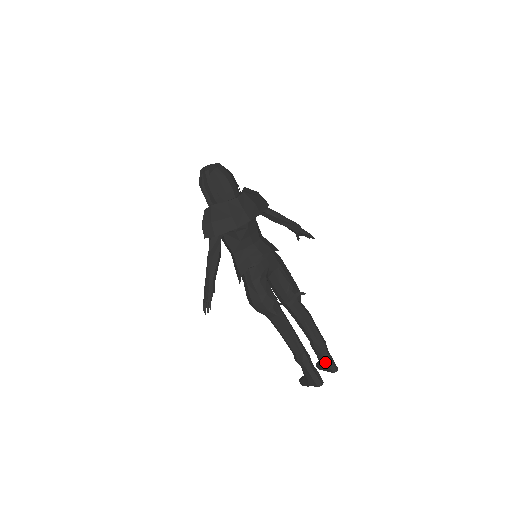
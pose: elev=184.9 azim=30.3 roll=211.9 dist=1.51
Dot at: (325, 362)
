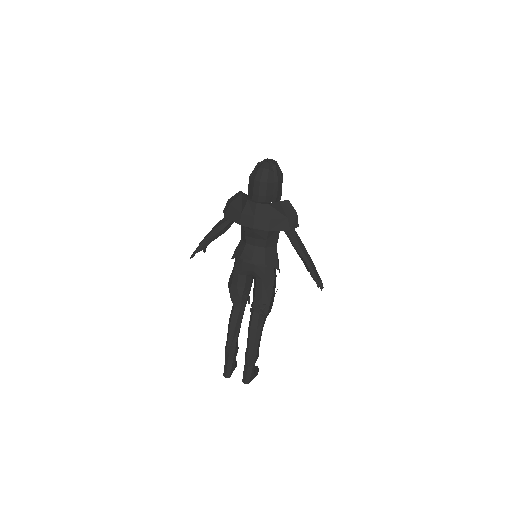
Dot at: (244, 369)
